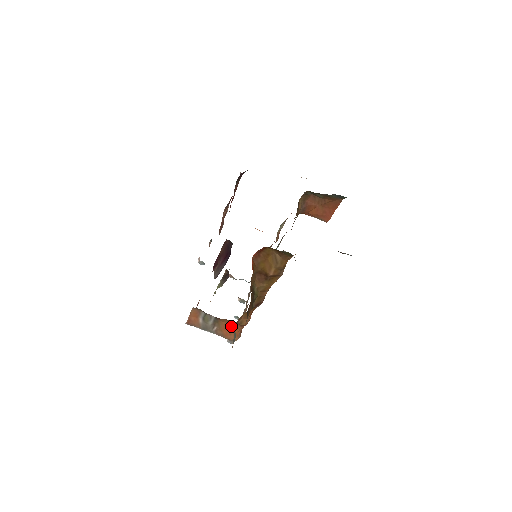
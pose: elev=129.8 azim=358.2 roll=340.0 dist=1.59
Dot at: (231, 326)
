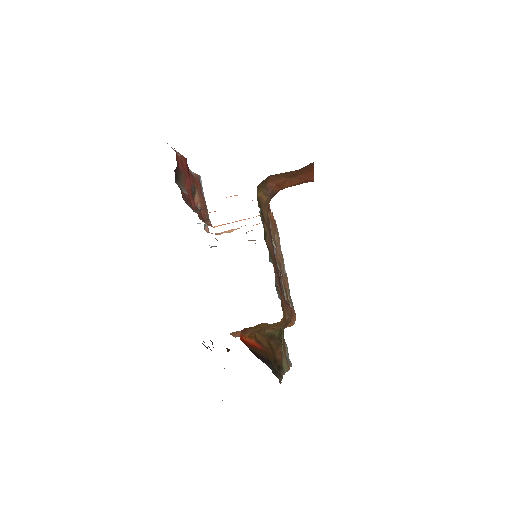
Dot at: occluded
